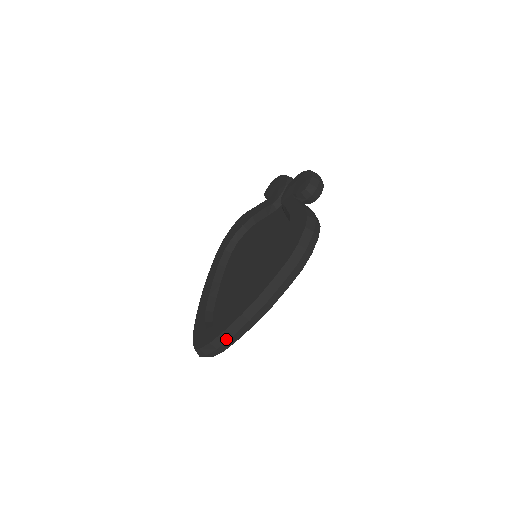
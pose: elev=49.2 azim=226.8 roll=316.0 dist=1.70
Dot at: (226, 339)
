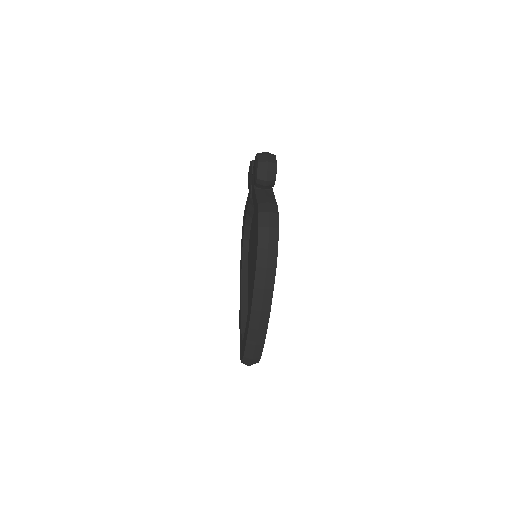
Dot at: (252, 350)
